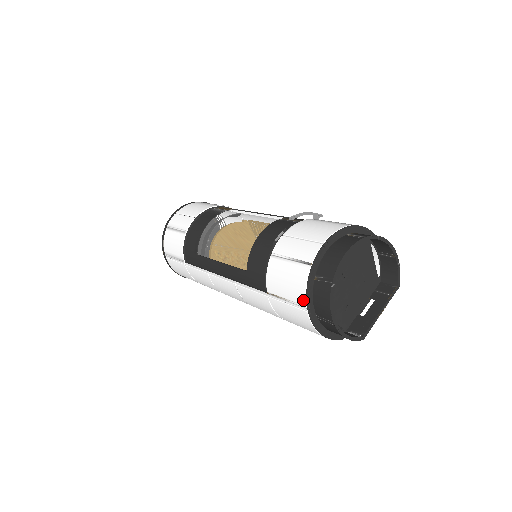
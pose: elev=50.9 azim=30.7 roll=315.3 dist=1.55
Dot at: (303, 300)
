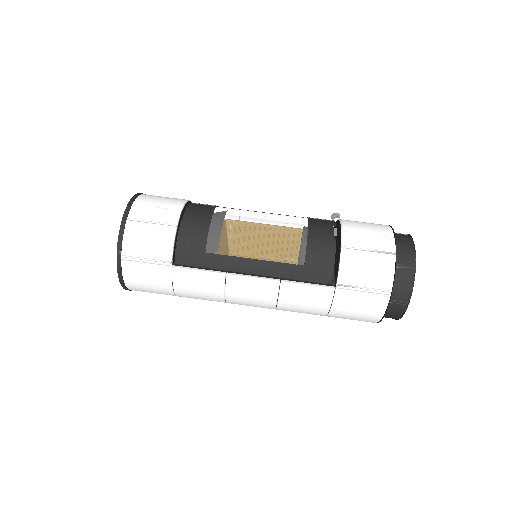
Dot at: (389, 285)
